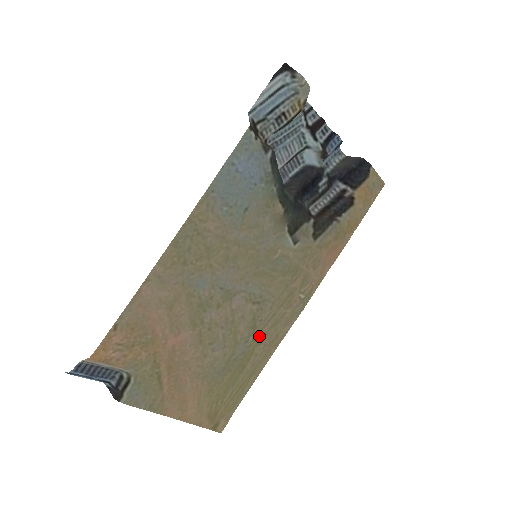
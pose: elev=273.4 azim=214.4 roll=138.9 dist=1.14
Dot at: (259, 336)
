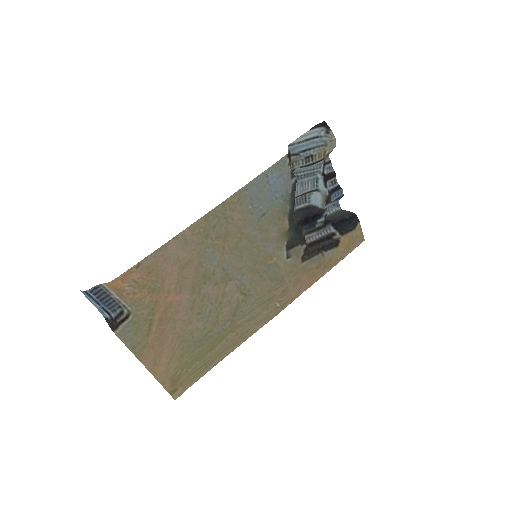
Dot at: (235, 324)
